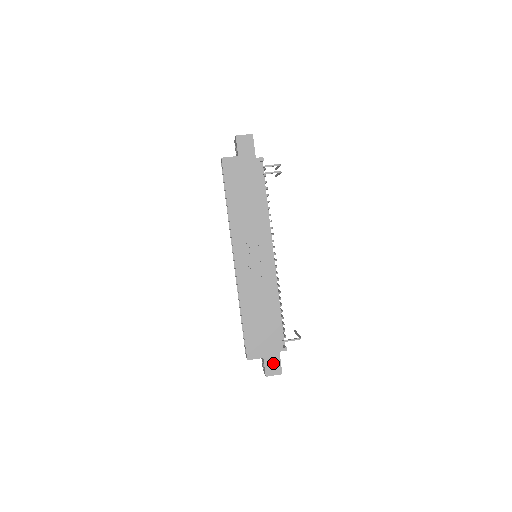
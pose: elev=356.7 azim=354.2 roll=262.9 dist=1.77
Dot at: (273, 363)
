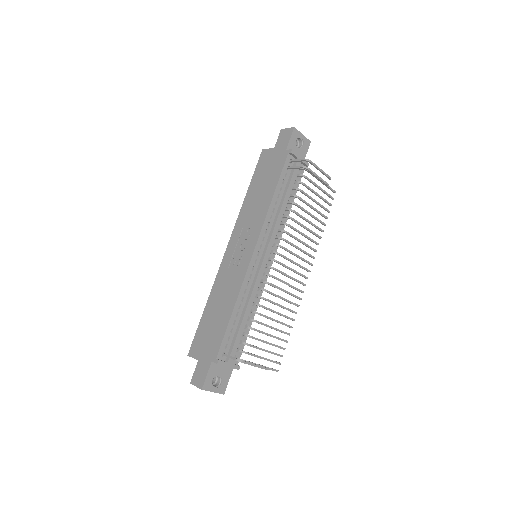
Dot at: (202, 371)
